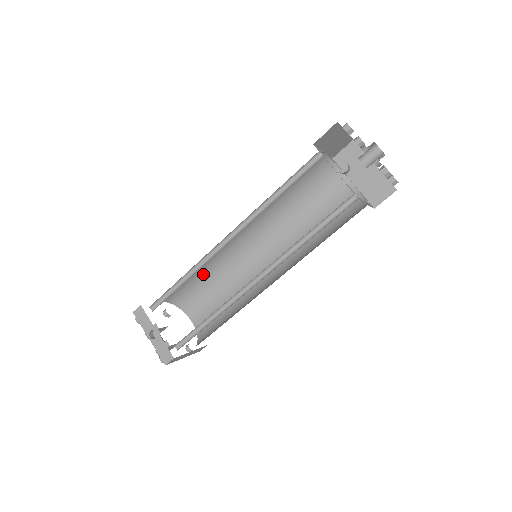
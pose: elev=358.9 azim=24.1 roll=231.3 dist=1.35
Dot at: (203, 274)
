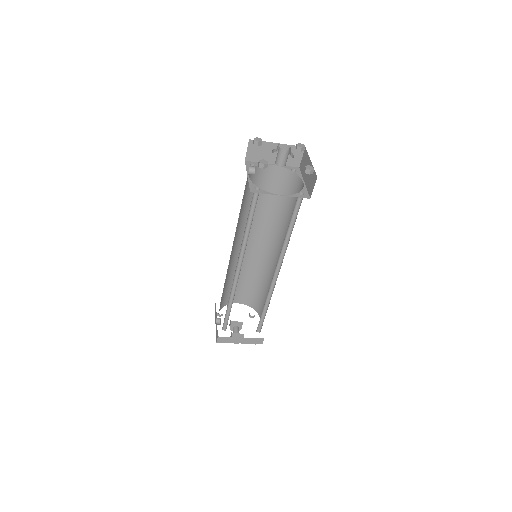
Dot at: (255, 280)
